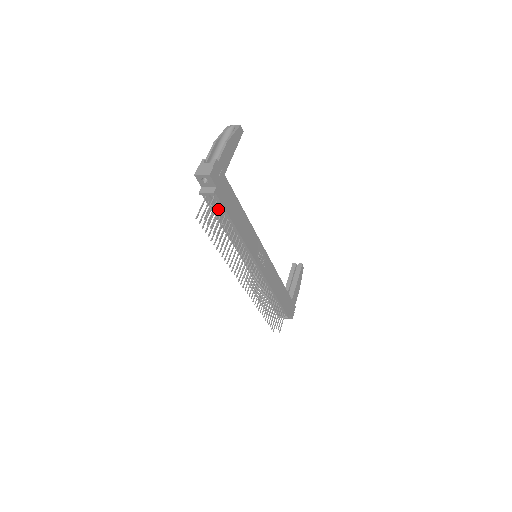
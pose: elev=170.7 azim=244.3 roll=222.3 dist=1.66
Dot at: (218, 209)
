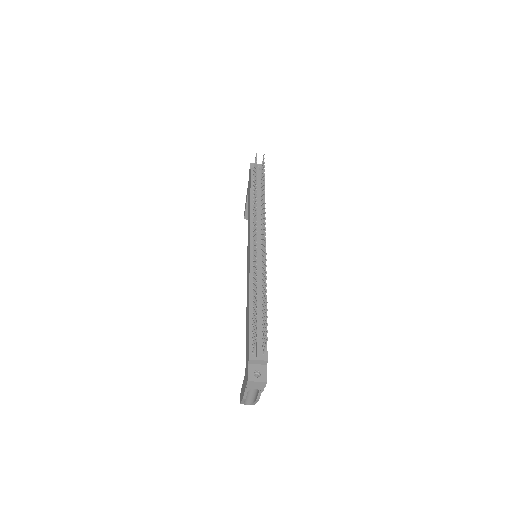
Dot at: (261, 177)
